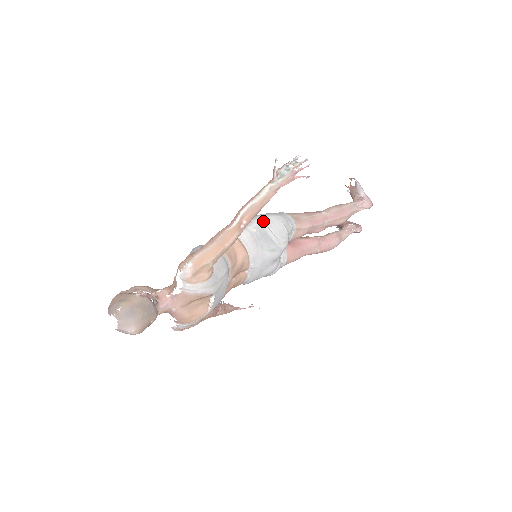
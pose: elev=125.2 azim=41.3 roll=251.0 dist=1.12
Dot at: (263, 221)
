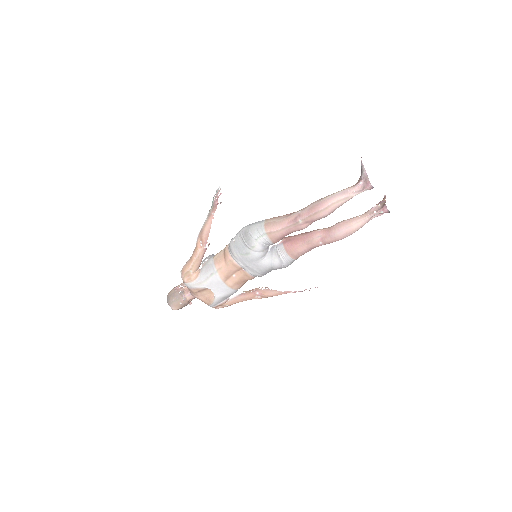
Dot at: (241, 232)
